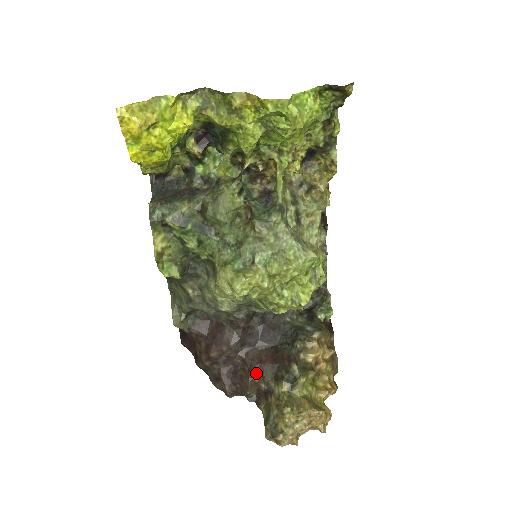
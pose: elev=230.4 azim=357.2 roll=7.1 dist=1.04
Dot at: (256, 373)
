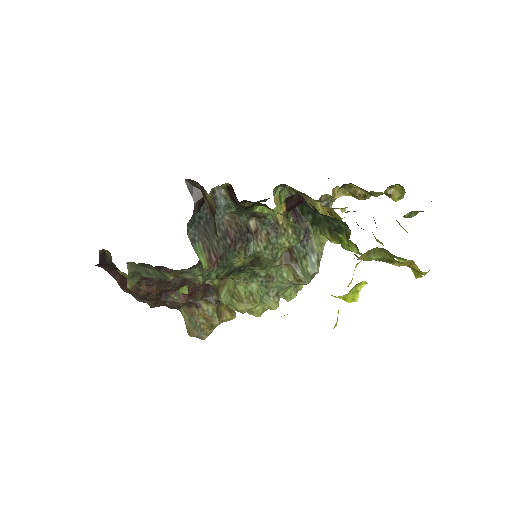
Dot at: (190, 297)
